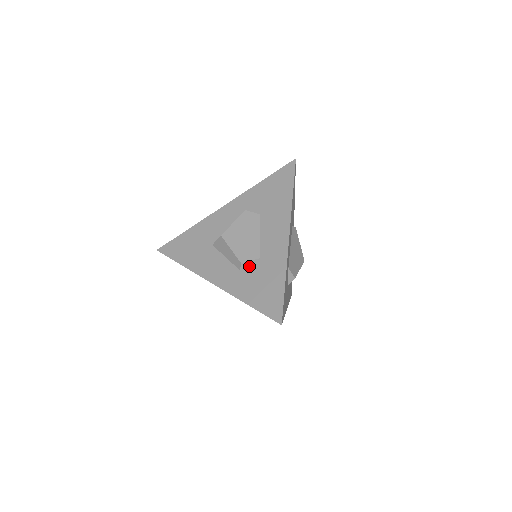
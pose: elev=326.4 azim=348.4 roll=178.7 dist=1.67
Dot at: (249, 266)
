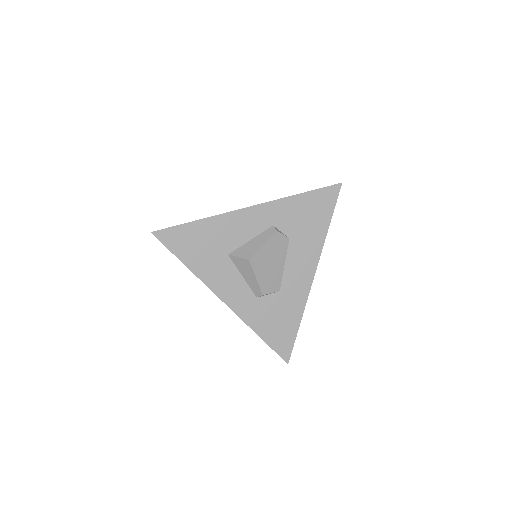
Dot at: (267, 296)
